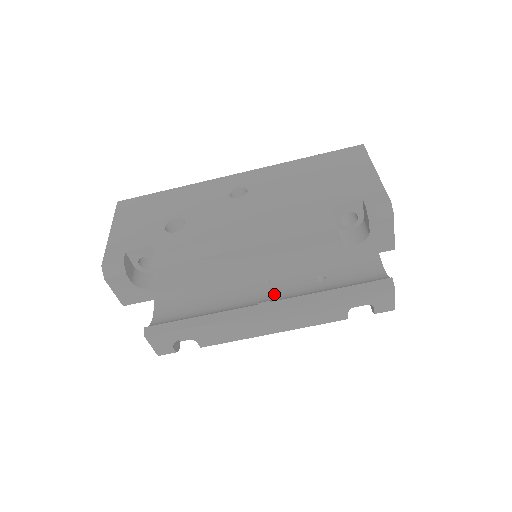
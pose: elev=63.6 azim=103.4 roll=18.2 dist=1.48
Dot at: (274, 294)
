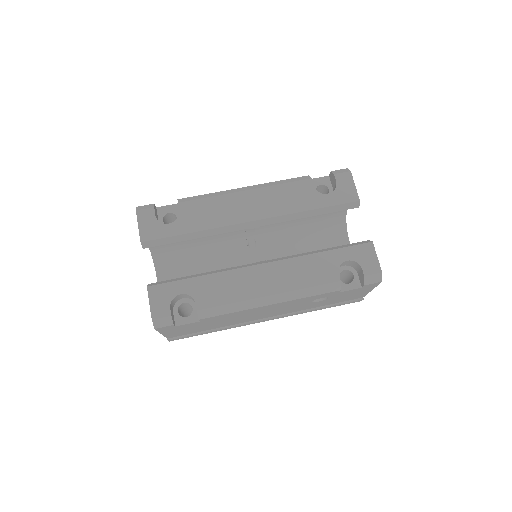
Dot at: occluded
